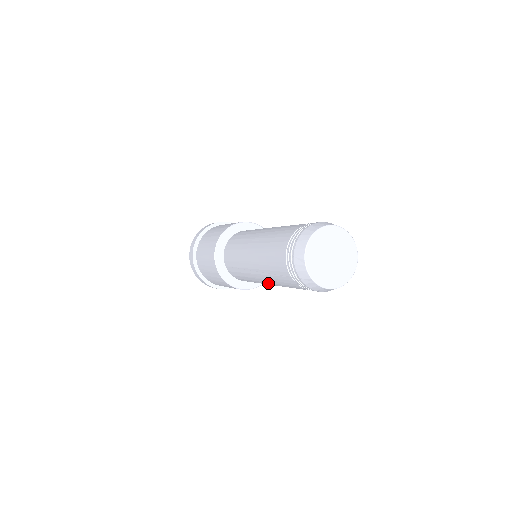
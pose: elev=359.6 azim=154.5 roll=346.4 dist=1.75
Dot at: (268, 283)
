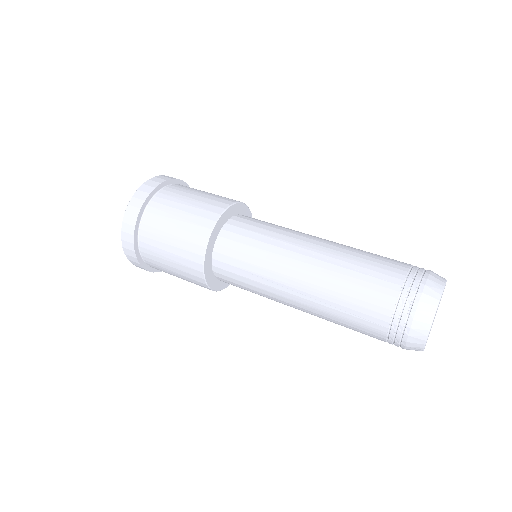
Dot at: occluded
